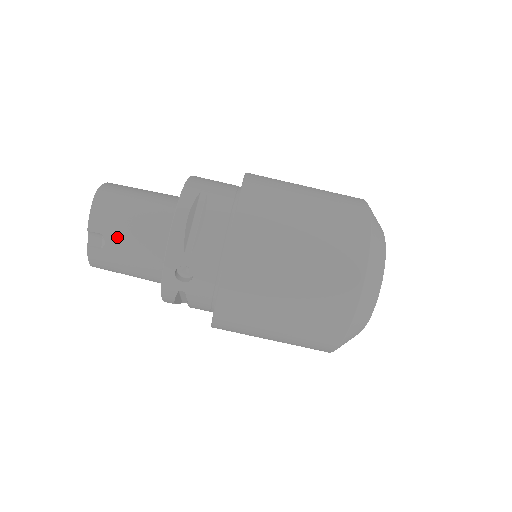
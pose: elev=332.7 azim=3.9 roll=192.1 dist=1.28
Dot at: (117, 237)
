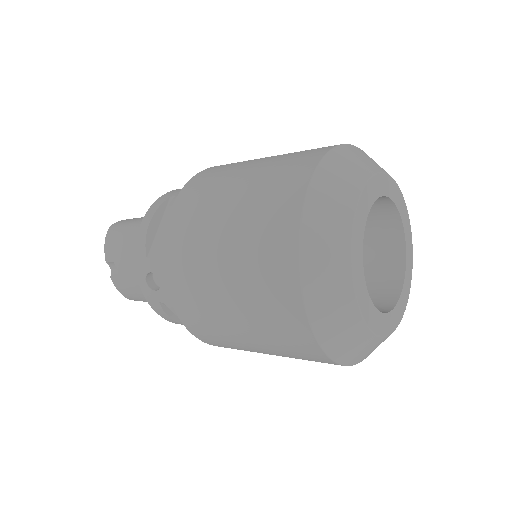
Dot at: (122, 262)
